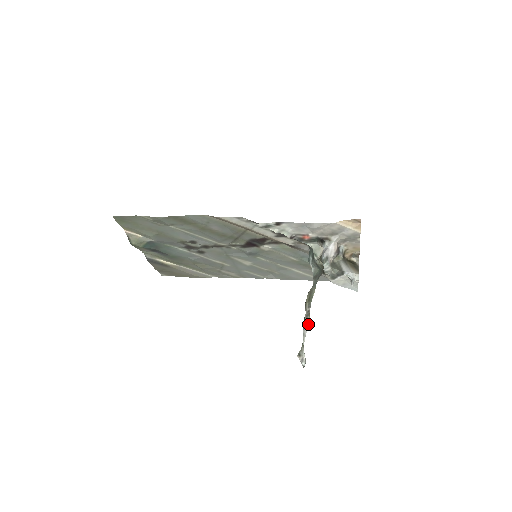
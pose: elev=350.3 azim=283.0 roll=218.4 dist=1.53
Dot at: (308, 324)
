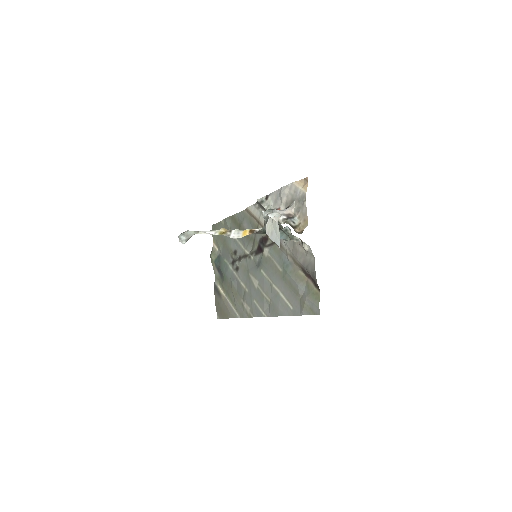
Dot at: (217, 234)
